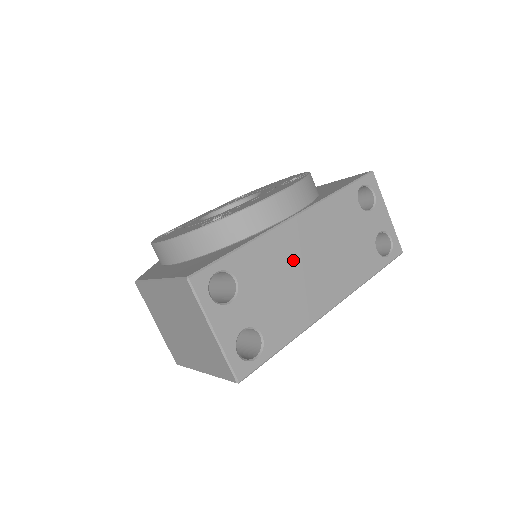
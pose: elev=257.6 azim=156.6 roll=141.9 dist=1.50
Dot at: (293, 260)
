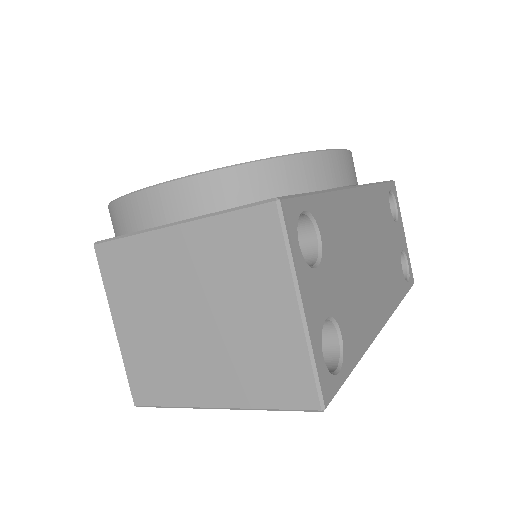
Dot at: (358, 241)
